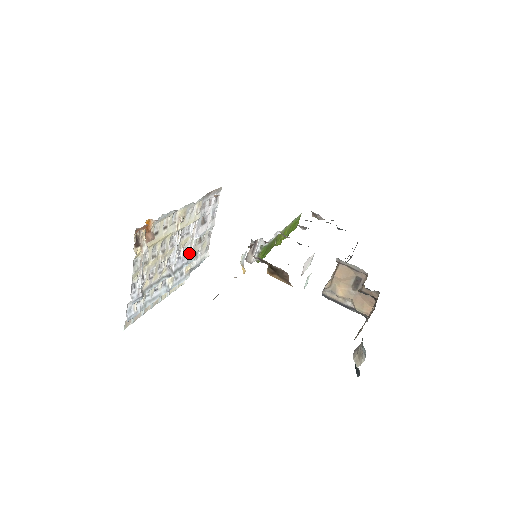
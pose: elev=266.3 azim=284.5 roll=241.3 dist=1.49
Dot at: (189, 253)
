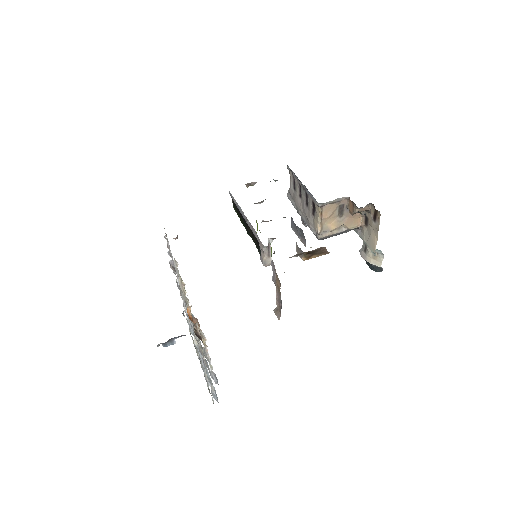
Dot at: occluded
